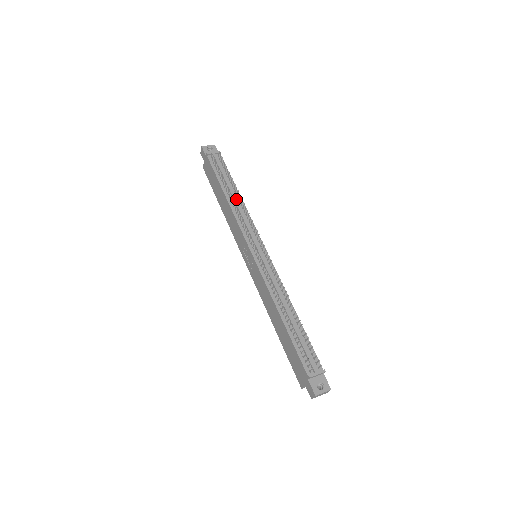
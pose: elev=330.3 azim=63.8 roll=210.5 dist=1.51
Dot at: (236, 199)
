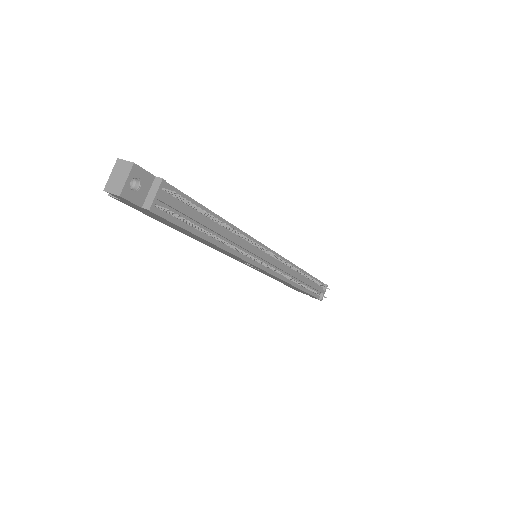
Dot at: (228, 235)
